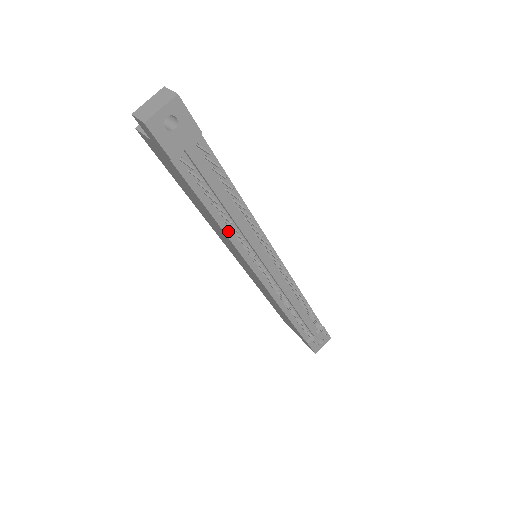
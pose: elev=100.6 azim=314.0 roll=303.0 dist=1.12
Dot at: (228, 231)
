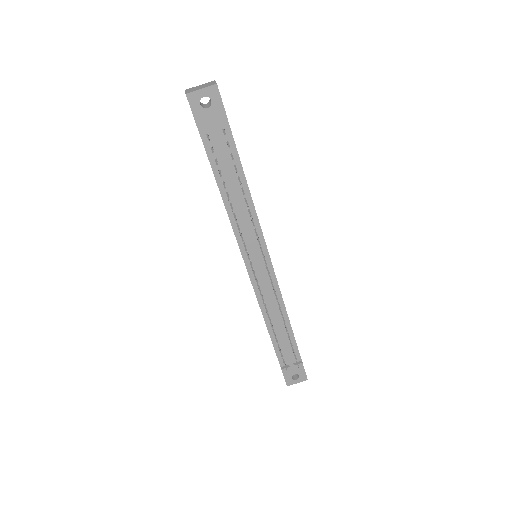
Dot at: (230, 213)
